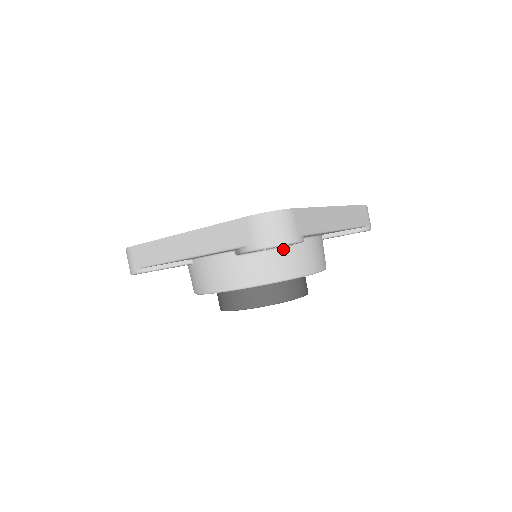
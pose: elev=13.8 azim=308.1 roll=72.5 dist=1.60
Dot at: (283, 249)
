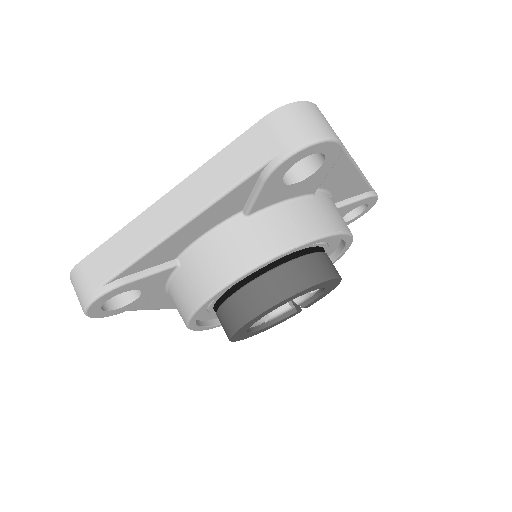
Dot at: (304, 199)
